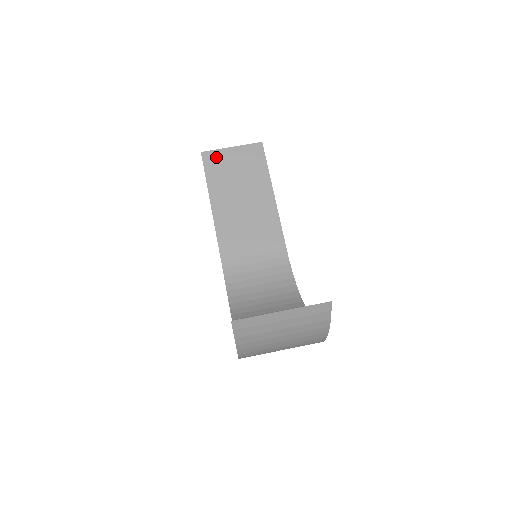
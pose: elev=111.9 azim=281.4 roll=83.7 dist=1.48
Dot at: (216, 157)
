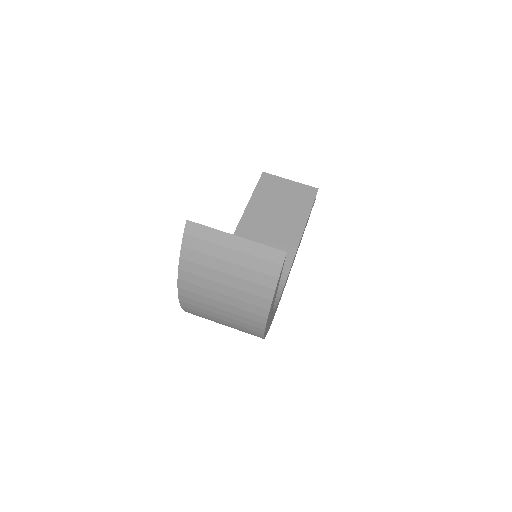
Dot at: (273, 180)
